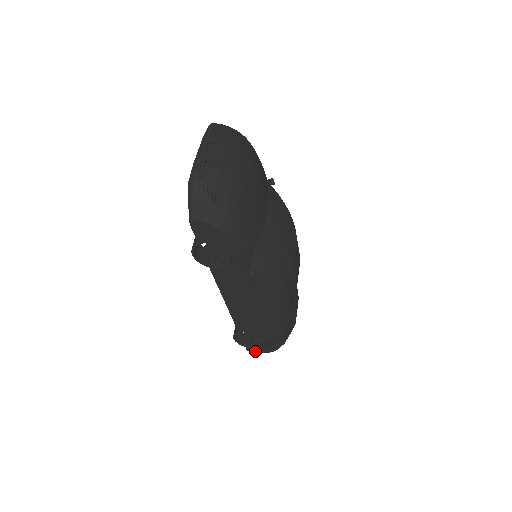
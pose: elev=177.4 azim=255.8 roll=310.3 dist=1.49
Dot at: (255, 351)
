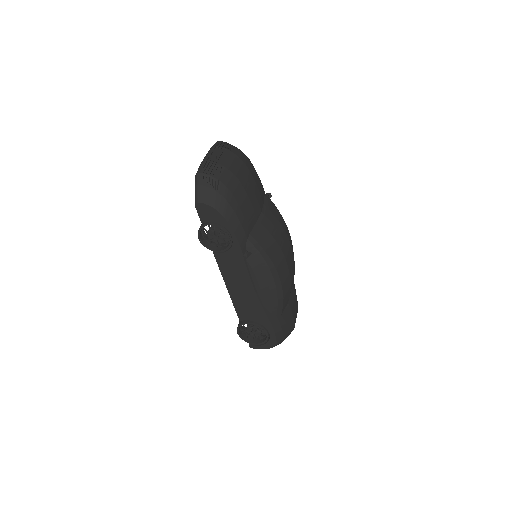
Dot at: (257, 348)
